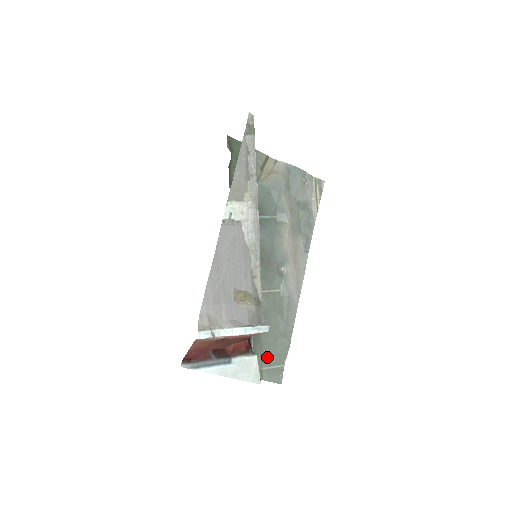
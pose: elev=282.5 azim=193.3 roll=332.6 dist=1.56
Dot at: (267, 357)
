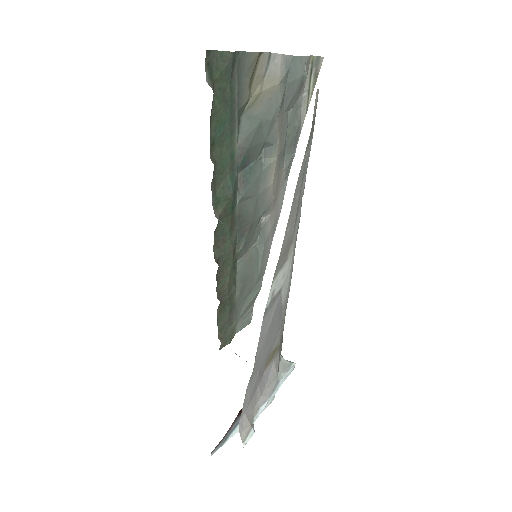
Dot at: (241, 313)
